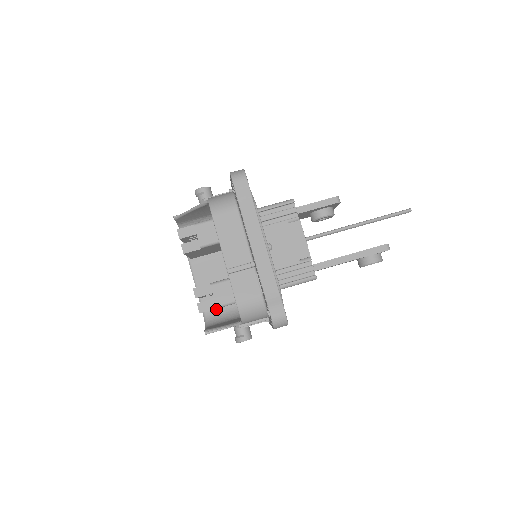
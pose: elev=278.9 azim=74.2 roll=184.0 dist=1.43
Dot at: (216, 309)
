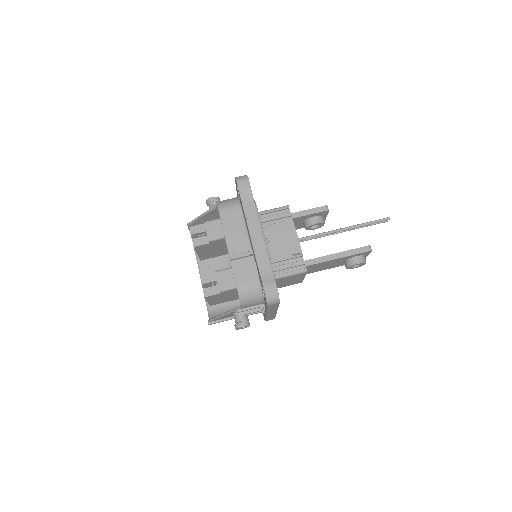
Dot at: (220, 307)
